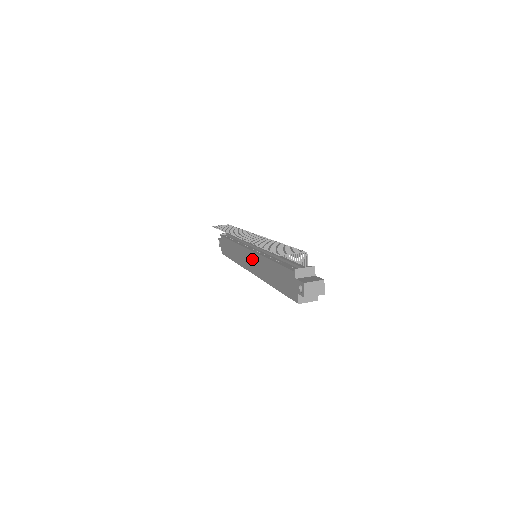
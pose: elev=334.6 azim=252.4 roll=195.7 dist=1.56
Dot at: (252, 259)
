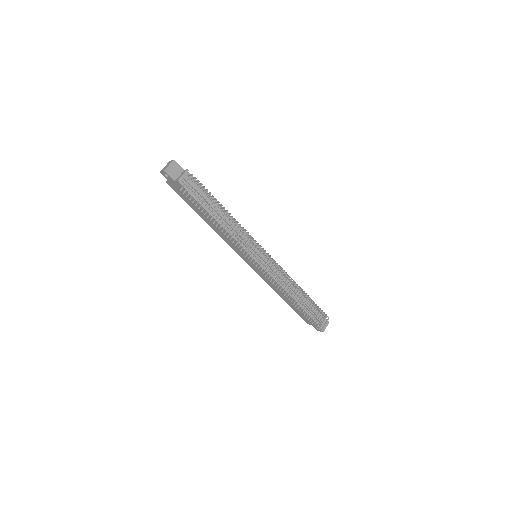
Dot at: (260, 270)
